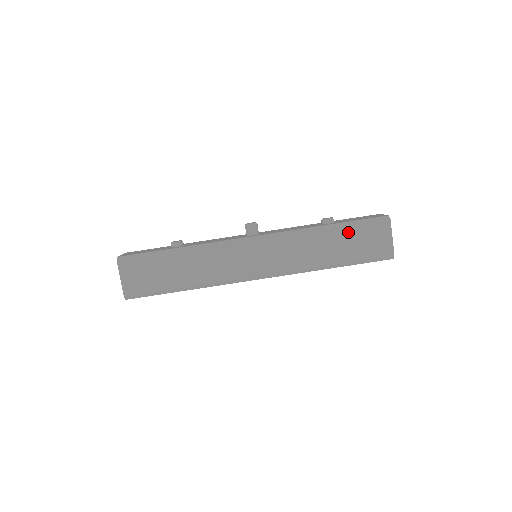
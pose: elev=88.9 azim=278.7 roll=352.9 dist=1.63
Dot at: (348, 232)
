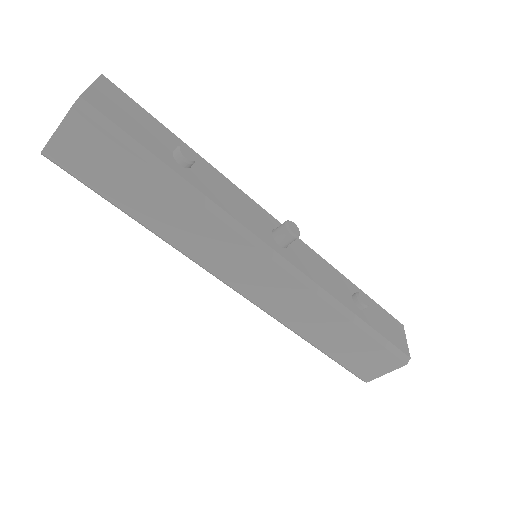
Dot at: (363, 340)
